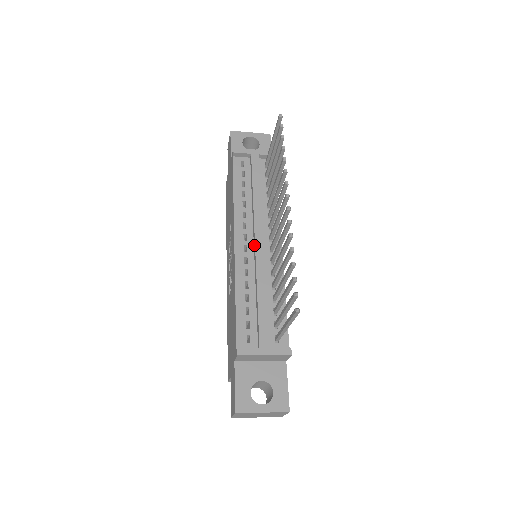
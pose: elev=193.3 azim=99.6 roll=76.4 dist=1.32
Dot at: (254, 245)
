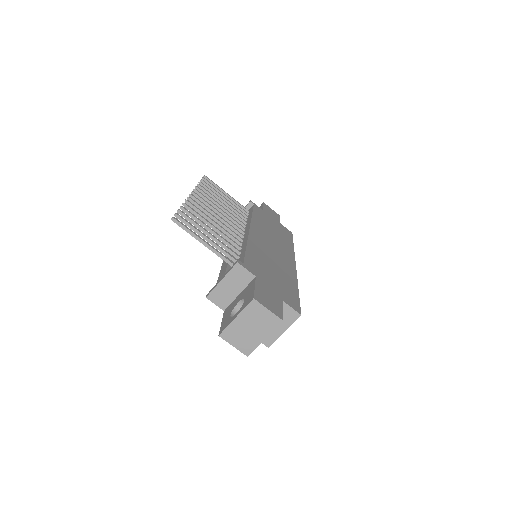
Dot at: occluded
